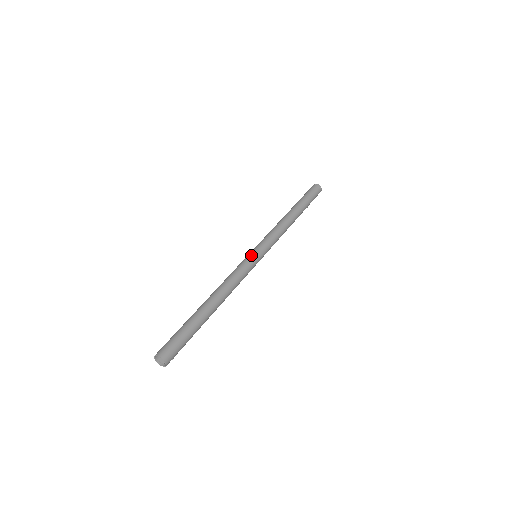
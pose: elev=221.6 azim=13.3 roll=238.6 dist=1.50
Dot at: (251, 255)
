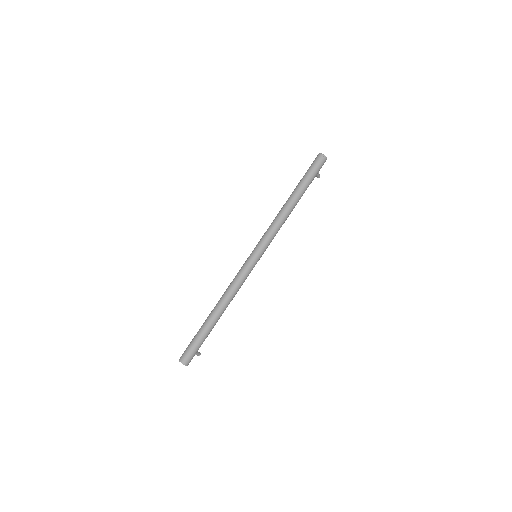
Dot at: (248, 259)
